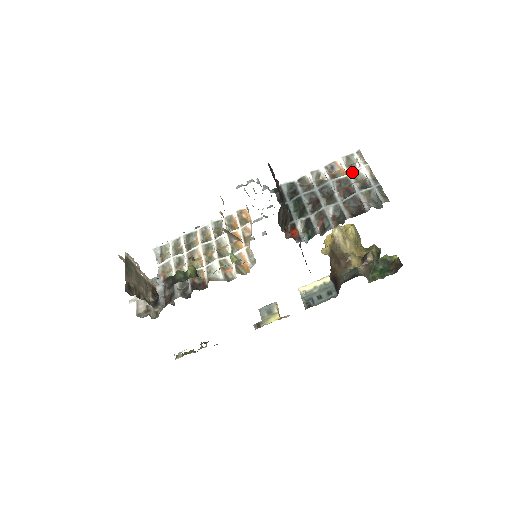
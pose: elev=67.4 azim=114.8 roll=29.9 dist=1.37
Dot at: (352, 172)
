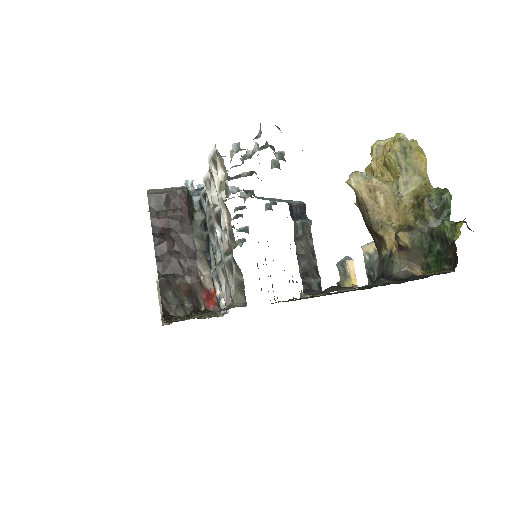
Dot at: occluded
